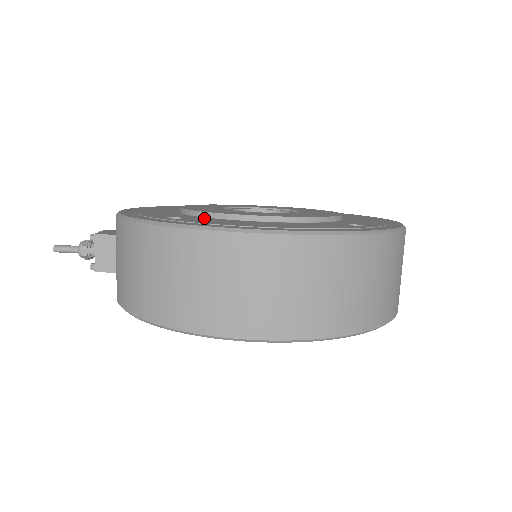
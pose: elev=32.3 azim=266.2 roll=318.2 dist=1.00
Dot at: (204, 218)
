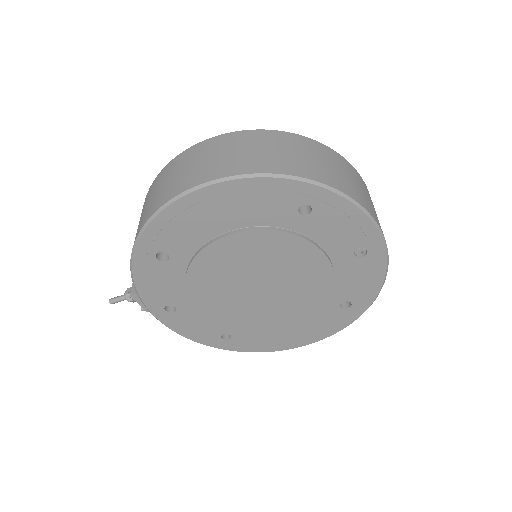
Dot at: occluded
